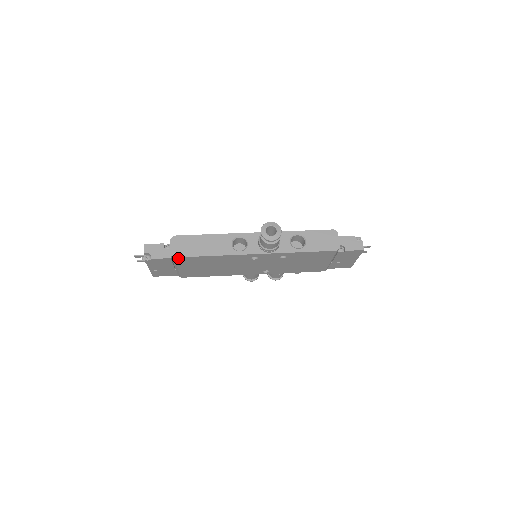
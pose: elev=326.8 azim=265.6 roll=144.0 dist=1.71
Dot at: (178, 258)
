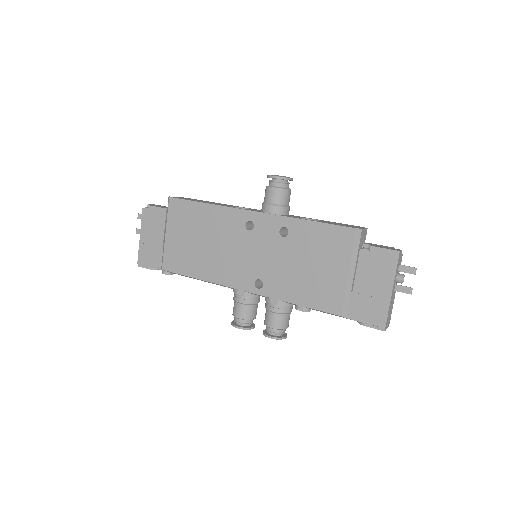
Dot at: (173, 201)
